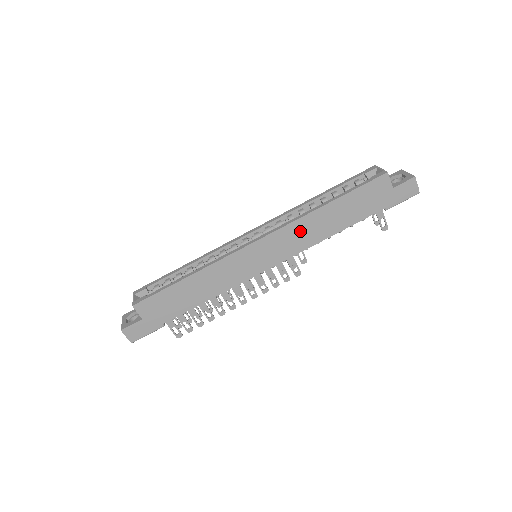
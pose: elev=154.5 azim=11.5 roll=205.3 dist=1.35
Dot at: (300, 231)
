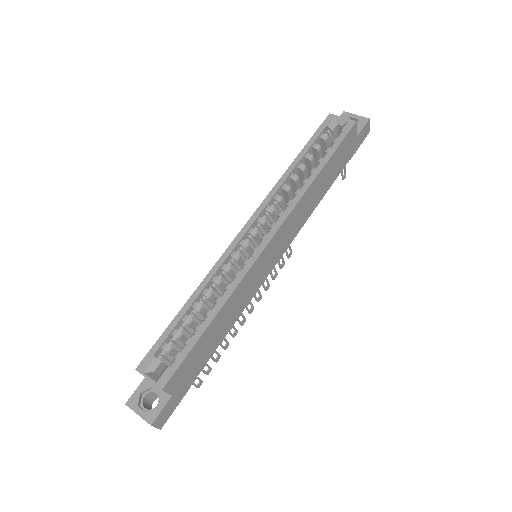
Dot at: (299, 212)
